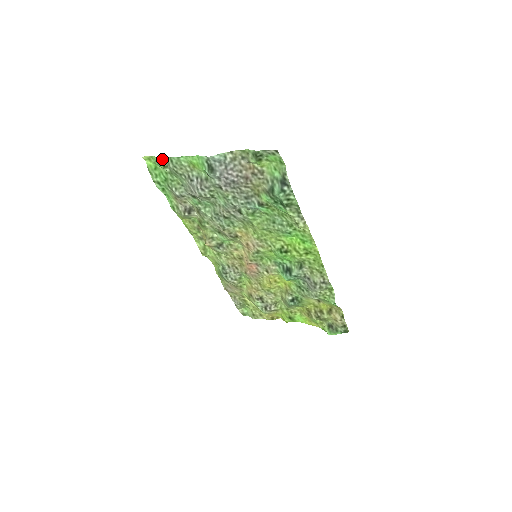
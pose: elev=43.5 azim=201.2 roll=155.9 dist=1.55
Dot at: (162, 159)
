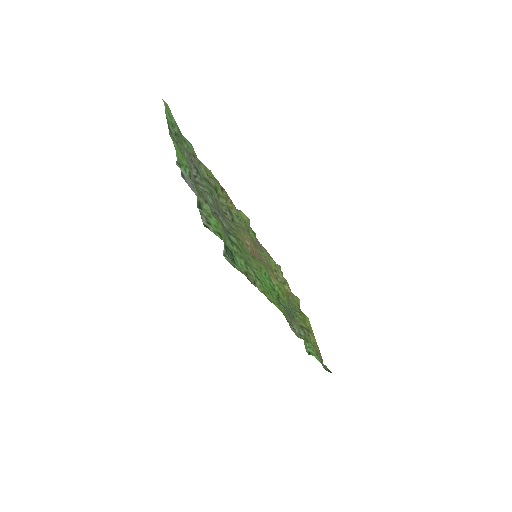
Dot at: (168, 119)
